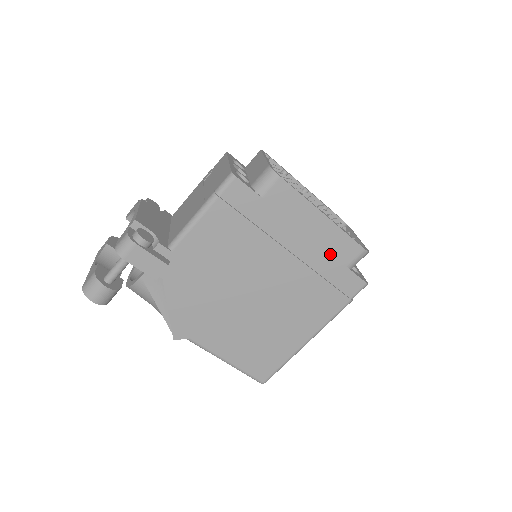
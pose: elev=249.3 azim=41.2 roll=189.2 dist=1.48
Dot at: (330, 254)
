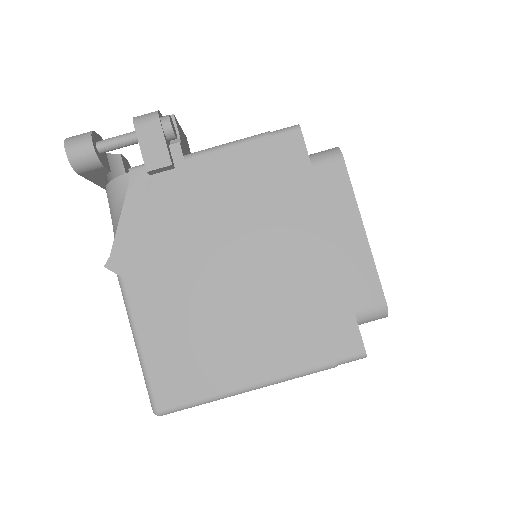
Dot at: (344, 282)
